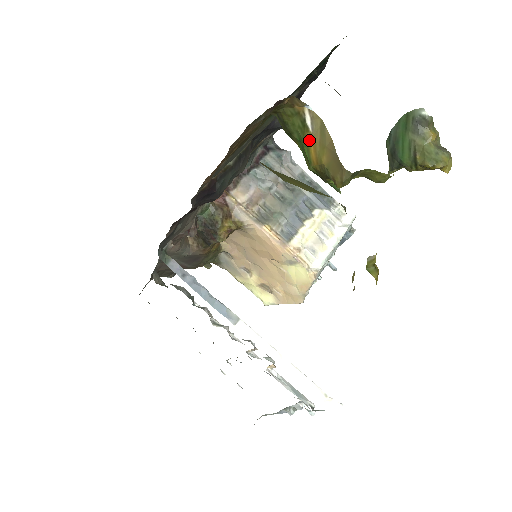
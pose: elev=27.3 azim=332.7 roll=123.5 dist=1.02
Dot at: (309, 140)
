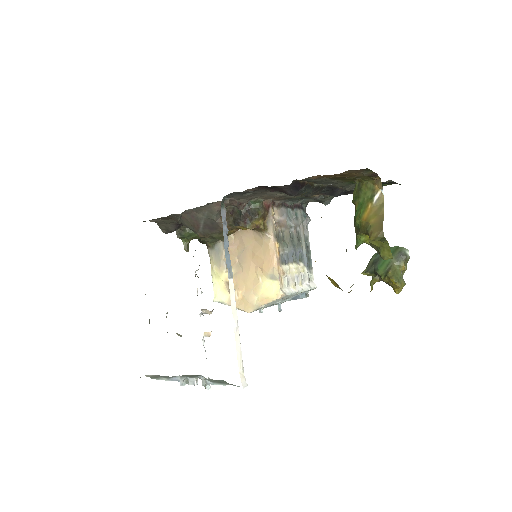
Dot at: (368, 207)
